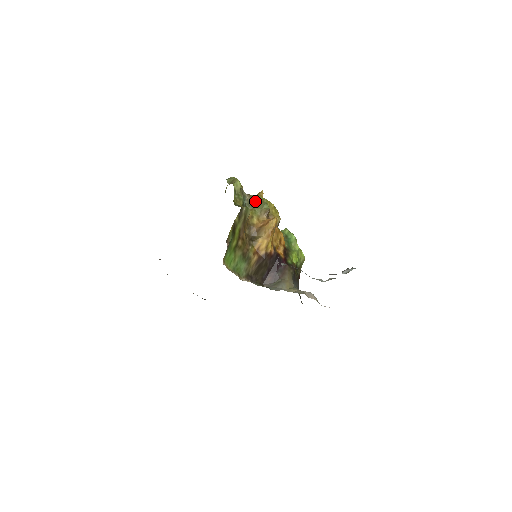
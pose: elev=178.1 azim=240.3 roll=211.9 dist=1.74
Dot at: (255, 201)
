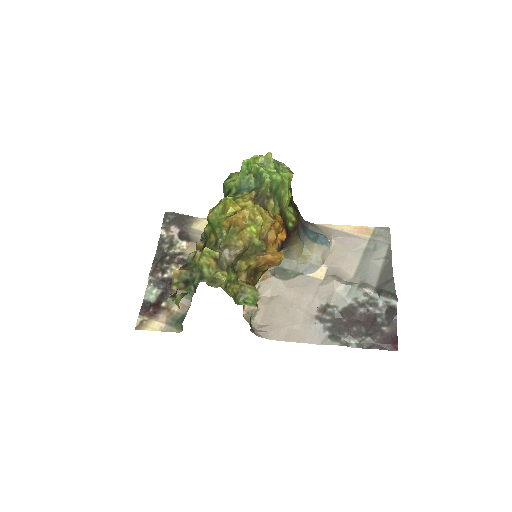
Dot at: (244, 252)
